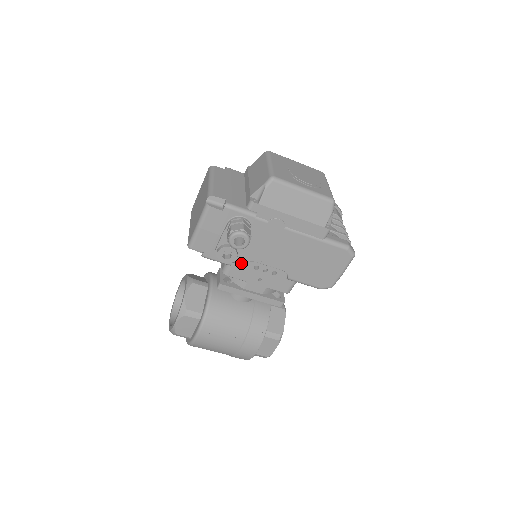
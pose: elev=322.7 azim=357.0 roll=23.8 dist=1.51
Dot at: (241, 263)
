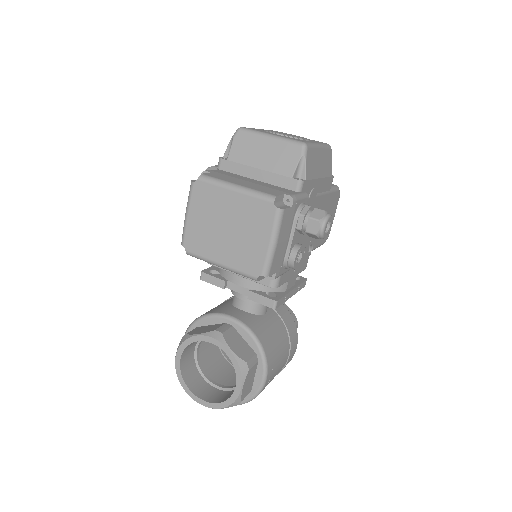
Dot at: occluded
